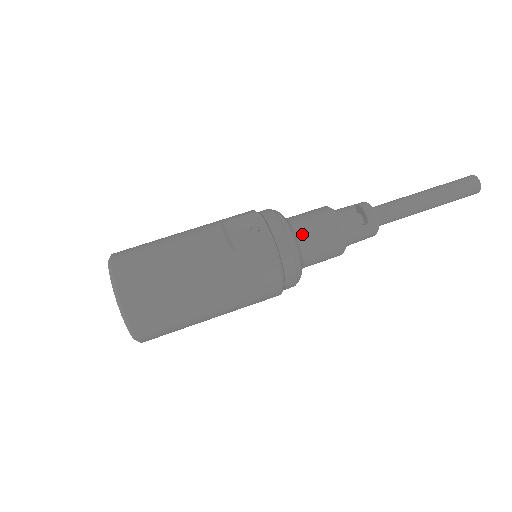
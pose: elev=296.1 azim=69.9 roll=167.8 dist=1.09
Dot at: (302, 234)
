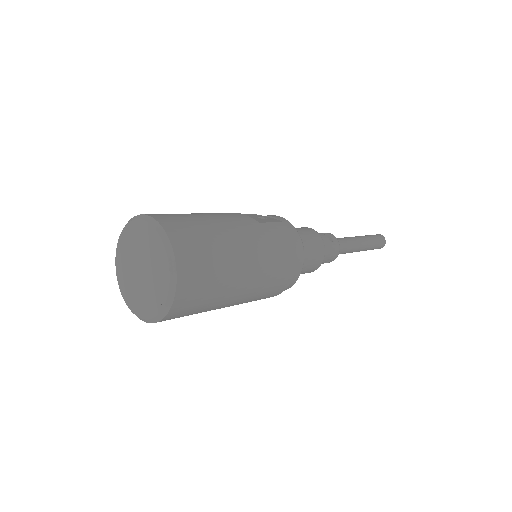
Dot at: occluded
